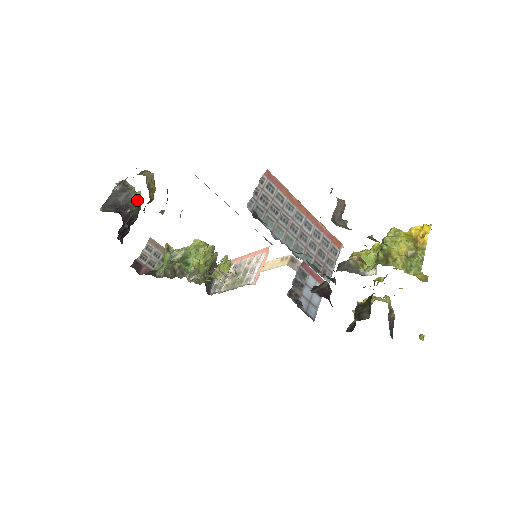
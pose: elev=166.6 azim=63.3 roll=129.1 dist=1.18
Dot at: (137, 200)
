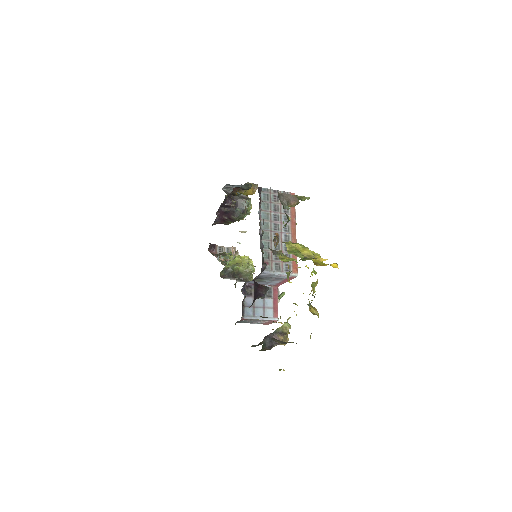
Dot at: (244, 207)
